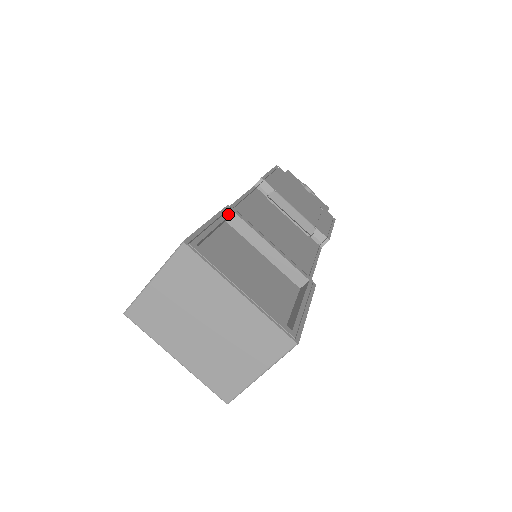
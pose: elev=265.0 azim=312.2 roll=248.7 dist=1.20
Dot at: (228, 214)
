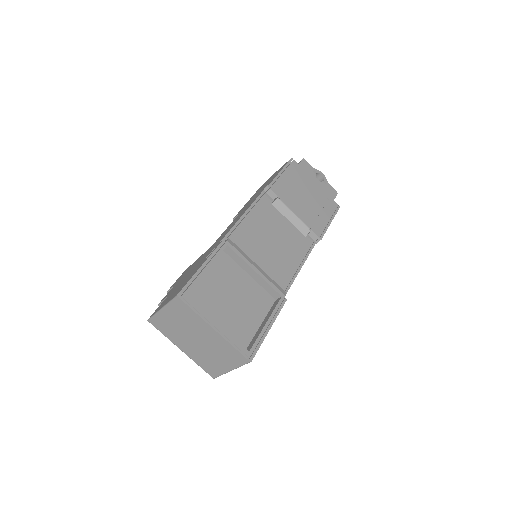
Dot at: (221, 251)
